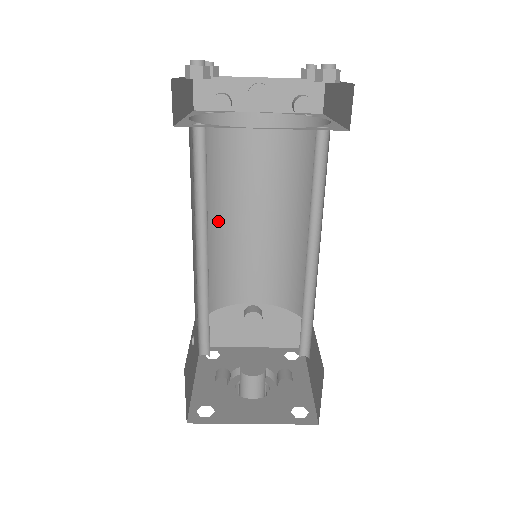
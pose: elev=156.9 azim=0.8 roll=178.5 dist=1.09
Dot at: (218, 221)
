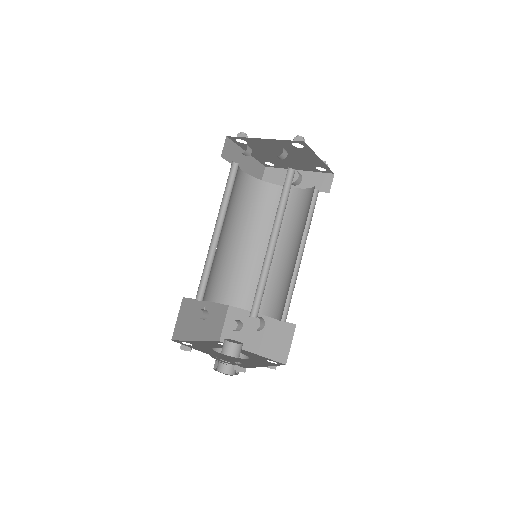
Dot at: (252, 245)
